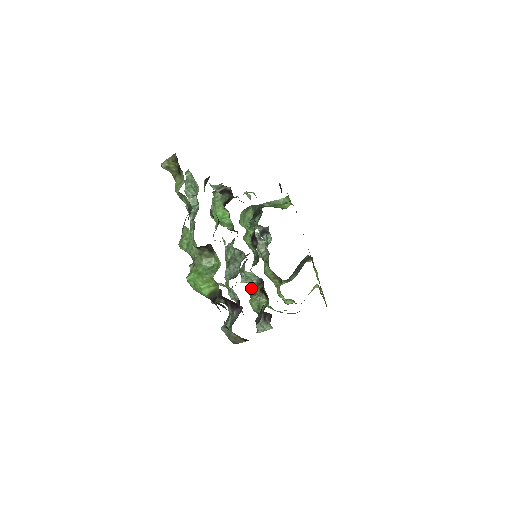
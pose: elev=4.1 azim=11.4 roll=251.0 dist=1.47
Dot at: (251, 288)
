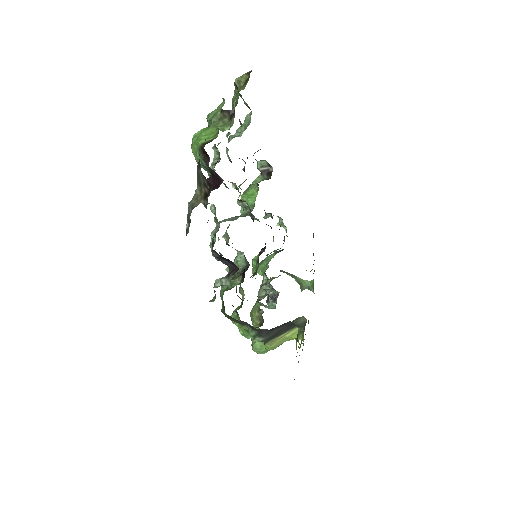
Dot at: (232, 278)
